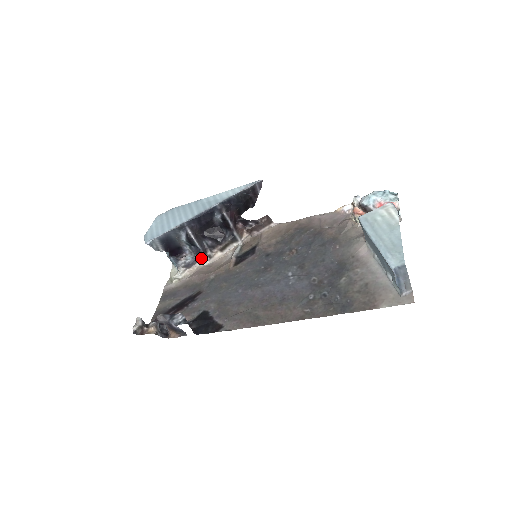
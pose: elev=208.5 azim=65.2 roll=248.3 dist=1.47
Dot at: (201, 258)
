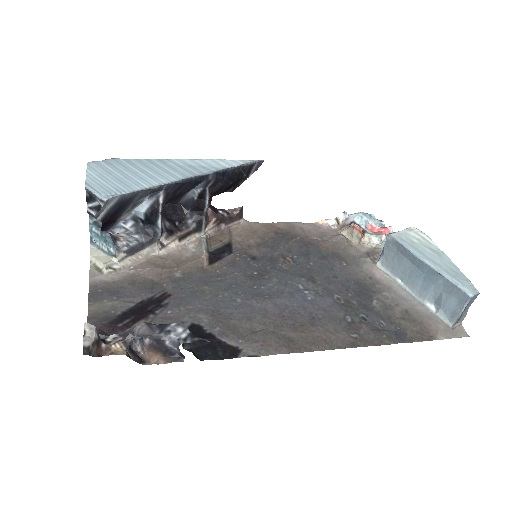
Dot at: (151, 244)
